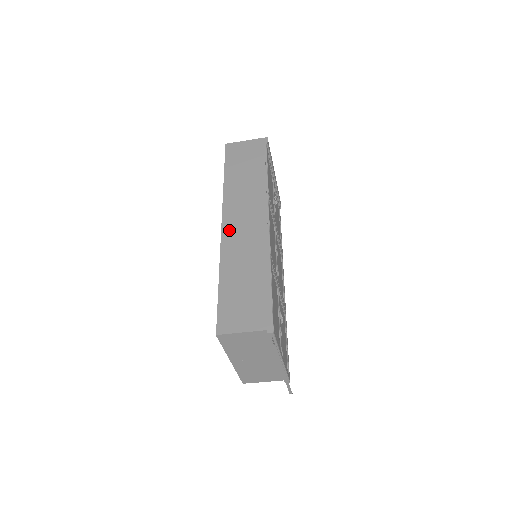
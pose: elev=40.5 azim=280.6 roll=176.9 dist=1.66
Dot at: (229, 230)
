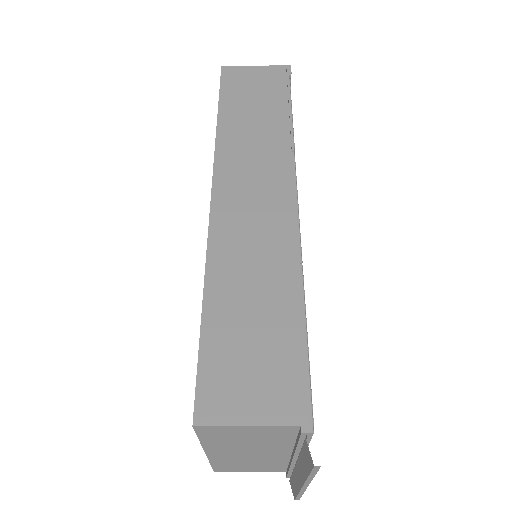
Dot at: (225, 208)
